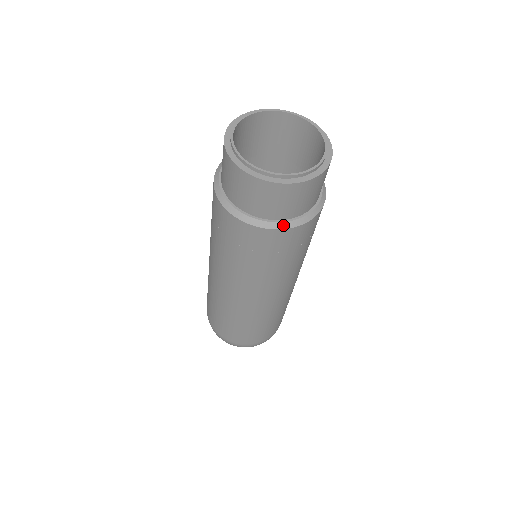
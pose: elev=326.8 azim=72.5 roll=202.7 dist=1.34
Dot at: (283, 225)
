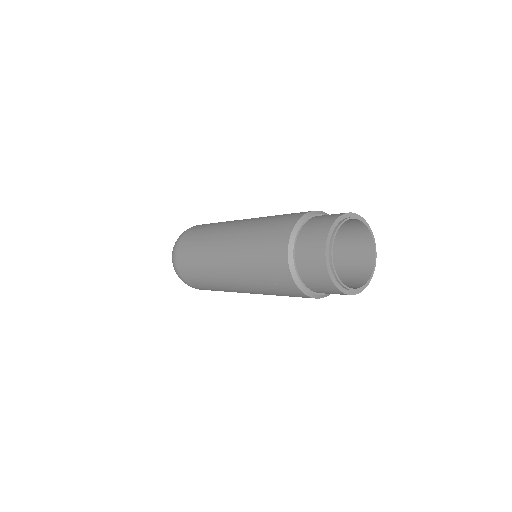
Dot at: (324, 296)
